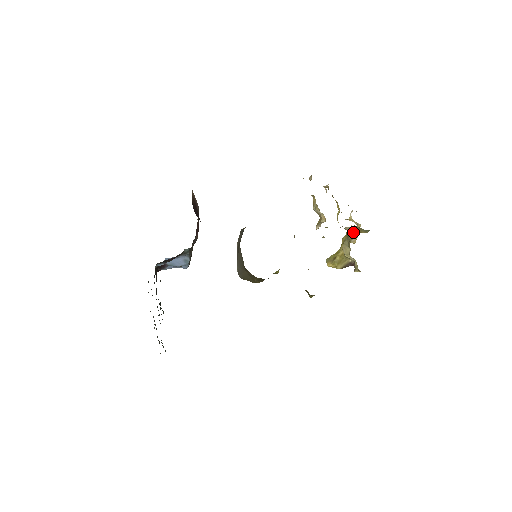
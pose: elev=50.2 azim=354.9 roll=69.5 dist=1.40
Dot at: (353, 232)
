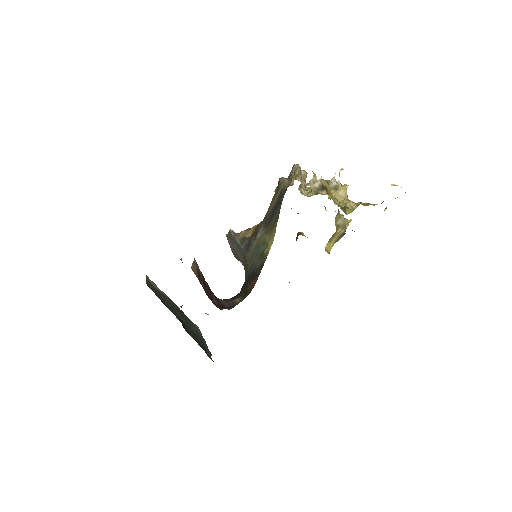
Dot at: occluded
